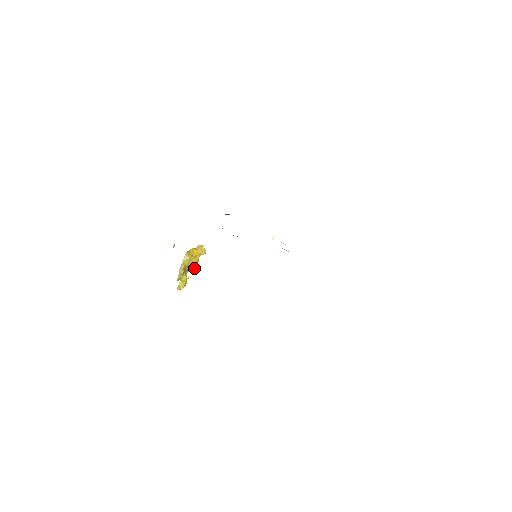
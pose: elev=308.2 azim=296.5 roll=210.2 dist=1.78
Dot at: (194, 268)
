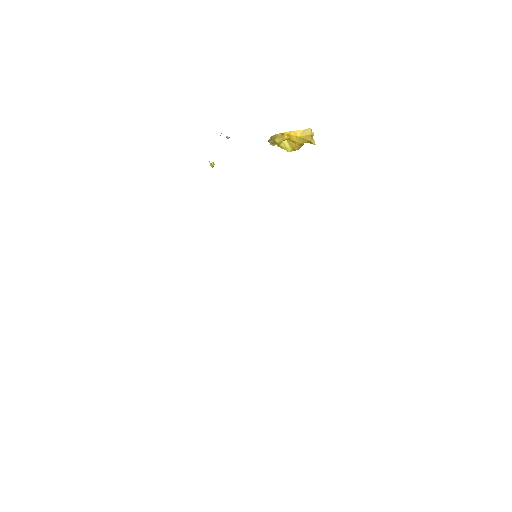
Dot at: (288, 150)
